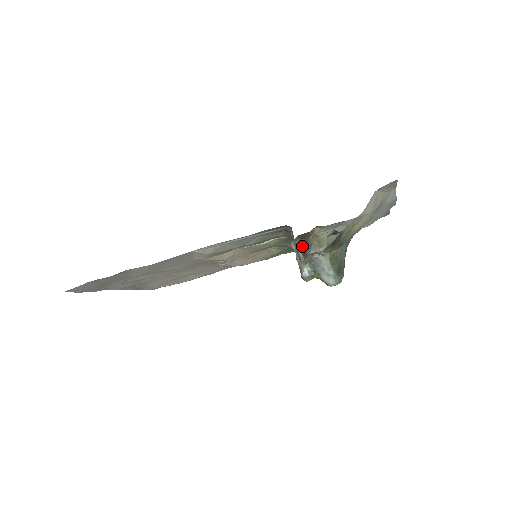
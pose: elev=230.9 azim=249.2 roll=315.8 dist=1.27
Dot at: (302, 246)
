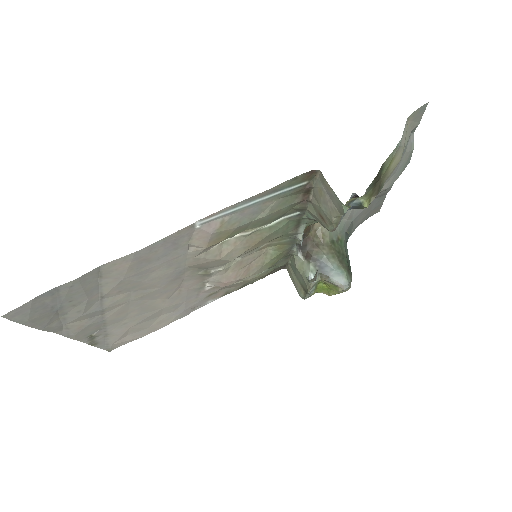
Dot at: (302, 246)
